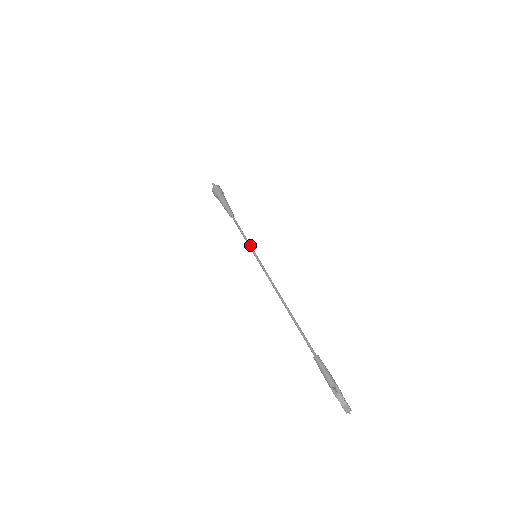
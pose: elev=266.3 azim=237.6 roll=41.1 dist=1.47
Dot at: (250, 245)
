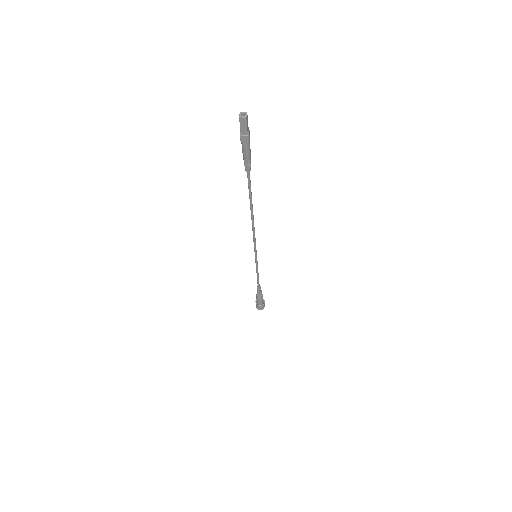
Dot at: (257, 263)
